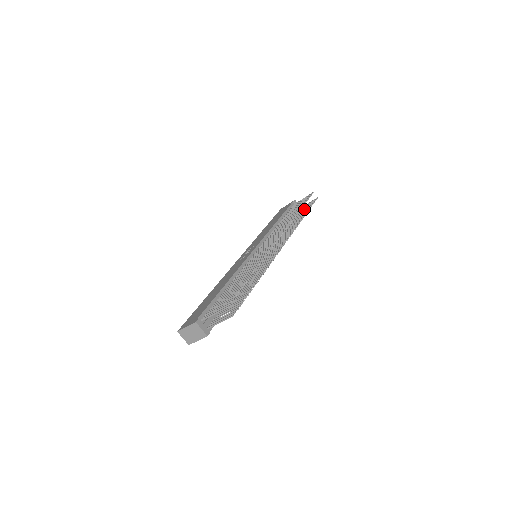
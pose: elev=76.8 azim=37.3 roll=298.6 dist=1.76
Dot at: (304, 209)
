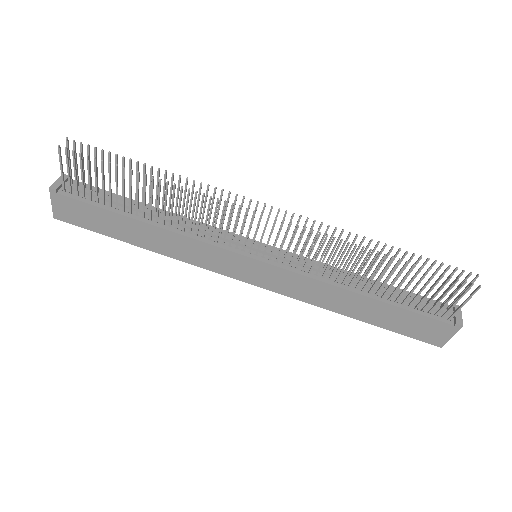
Dot at: occluded
